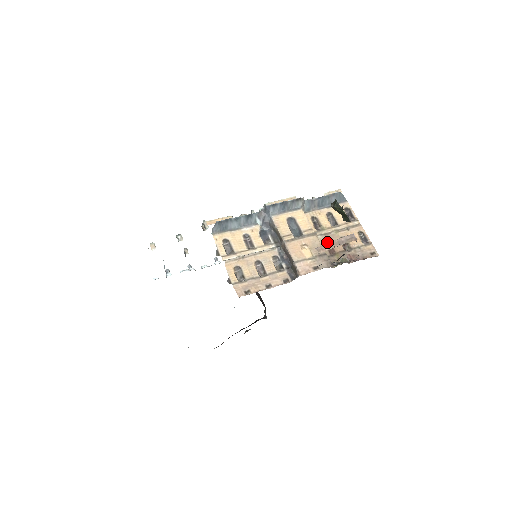
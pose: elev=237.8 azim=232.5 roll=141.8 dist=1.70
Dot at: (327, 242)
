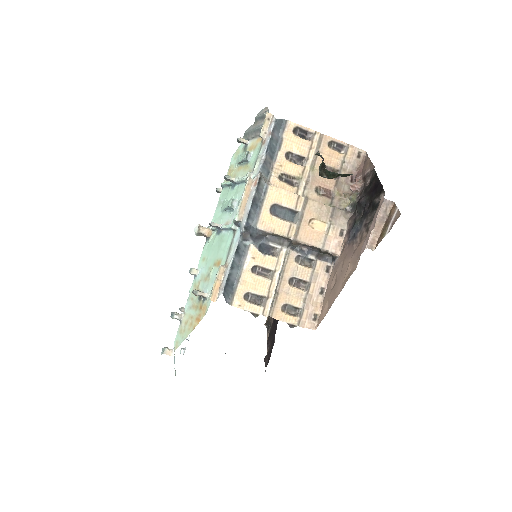
Dot at: (316, 189)
